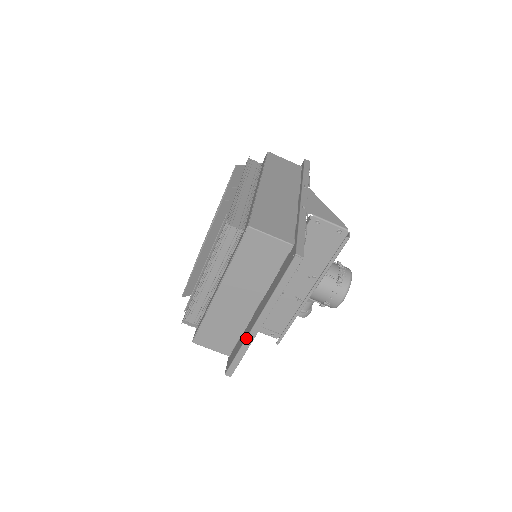
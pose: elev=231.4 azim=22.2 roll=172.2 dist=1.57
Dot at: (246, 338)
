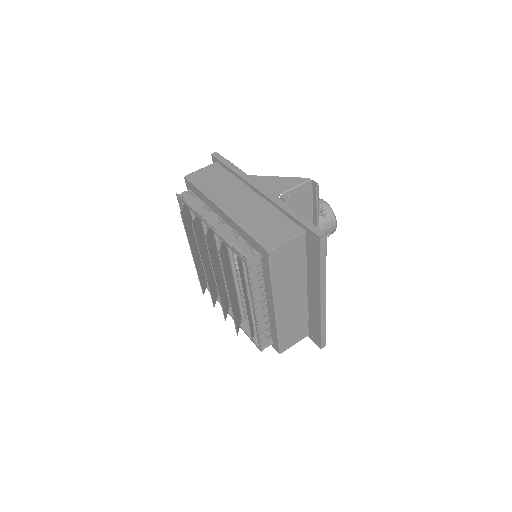
Dot at: (321, 316)
